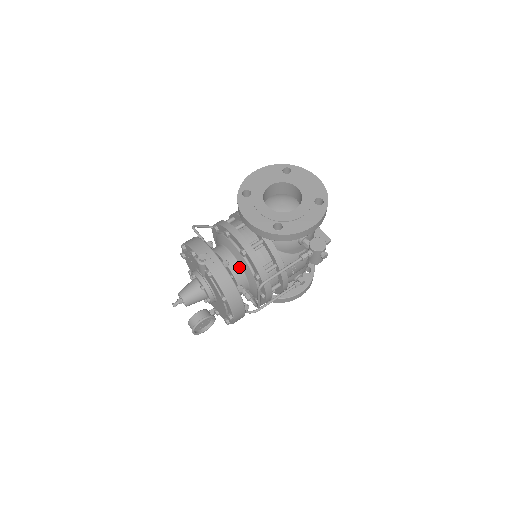
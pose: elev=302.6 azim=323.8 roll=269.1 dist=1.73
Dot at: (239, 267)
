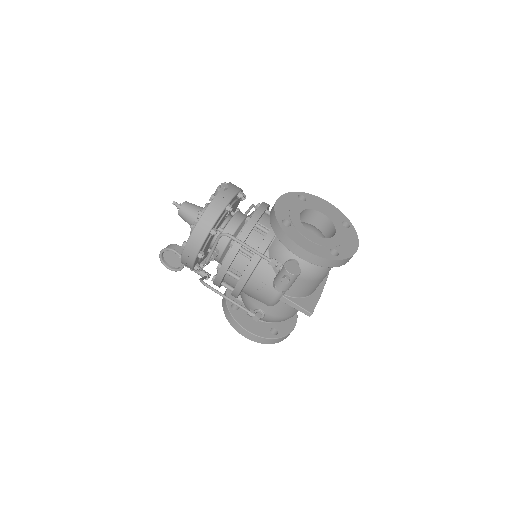
Dot at: (235, 230)
